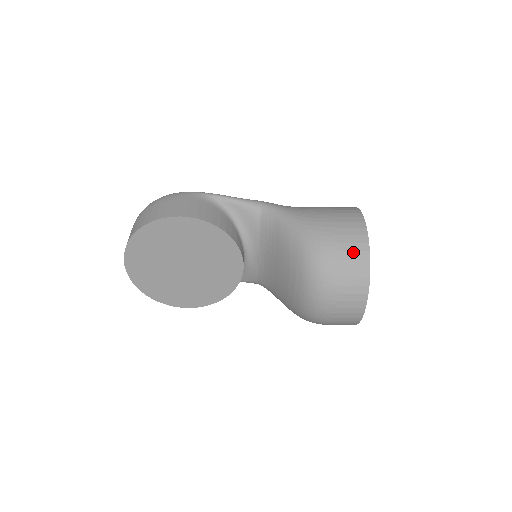
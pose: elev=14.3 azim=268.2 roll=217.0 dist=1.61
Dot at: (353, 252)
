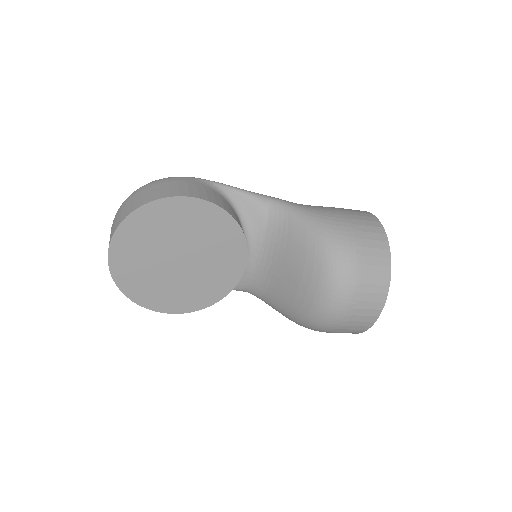
Dot at: (375, 249)
